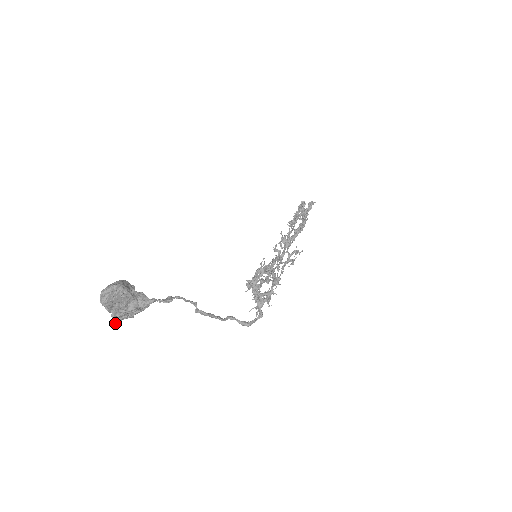
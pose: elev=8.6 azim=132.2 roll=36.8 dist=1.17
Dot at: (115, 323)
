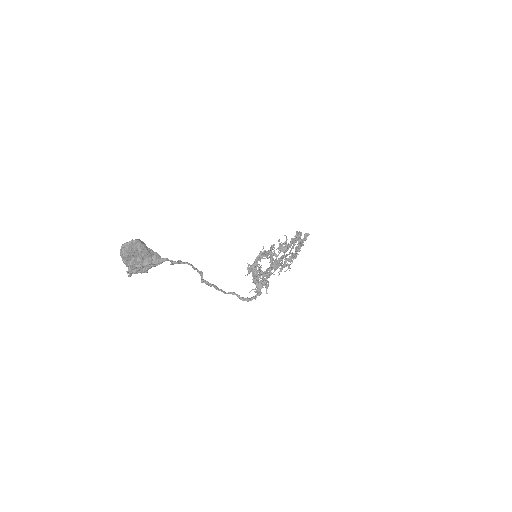
Dot at: (131, 272)
